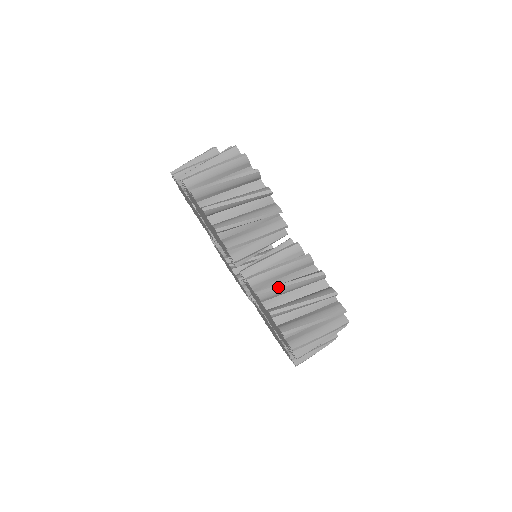
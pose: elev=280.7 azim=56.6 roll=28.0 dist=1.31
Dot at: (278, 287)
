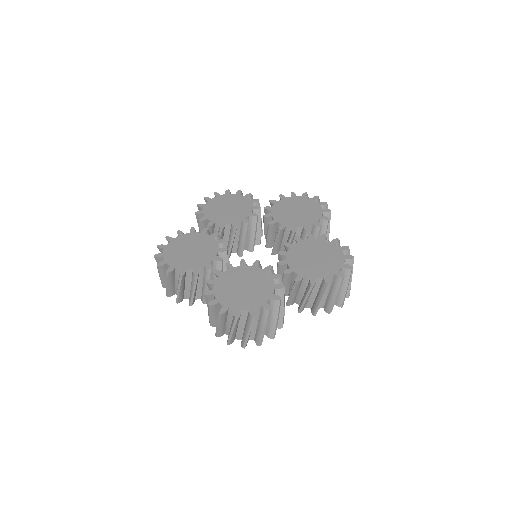
Dot at: (209, 320)
